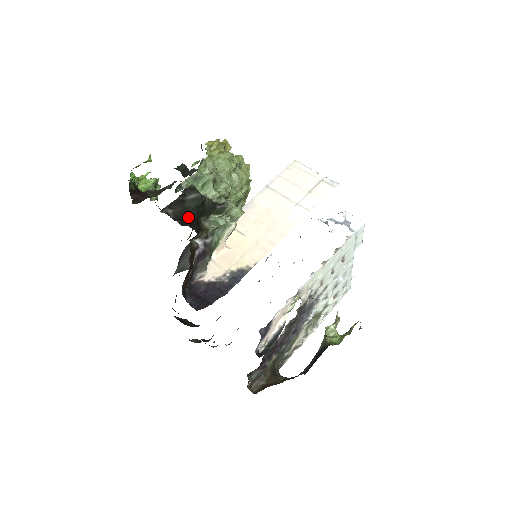
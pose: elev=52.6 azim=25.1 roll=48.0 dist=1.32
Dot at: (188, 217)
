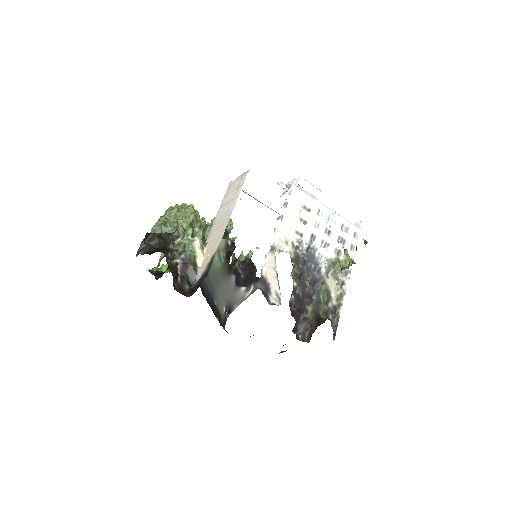
Dot at: (155, 249)
